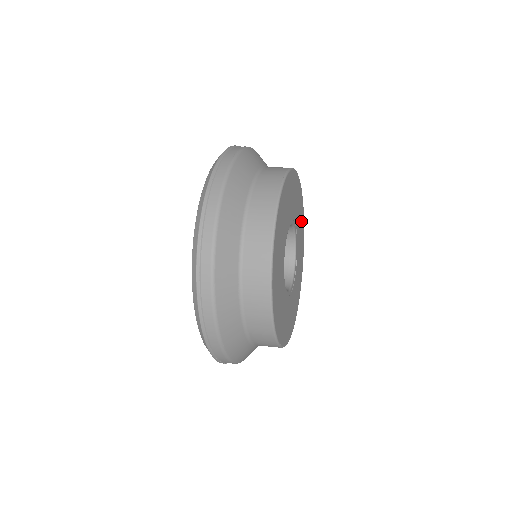
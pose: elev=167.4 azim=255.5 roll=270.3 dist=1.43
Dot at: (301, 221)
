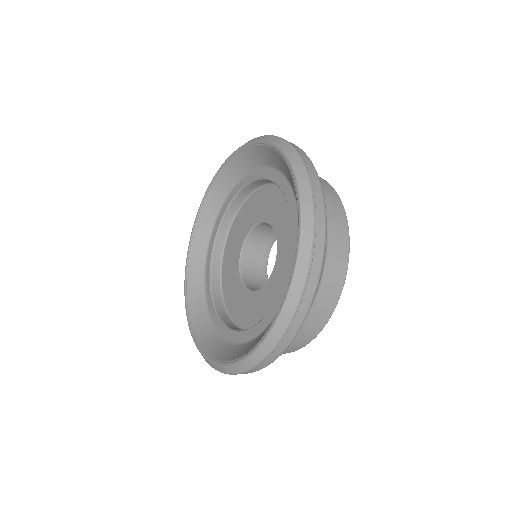
Dot at: occluded
